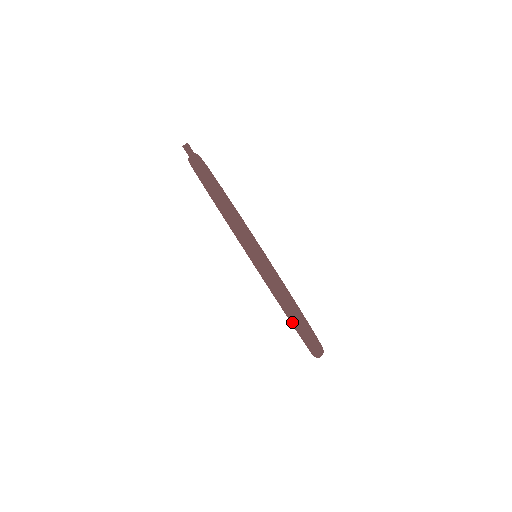
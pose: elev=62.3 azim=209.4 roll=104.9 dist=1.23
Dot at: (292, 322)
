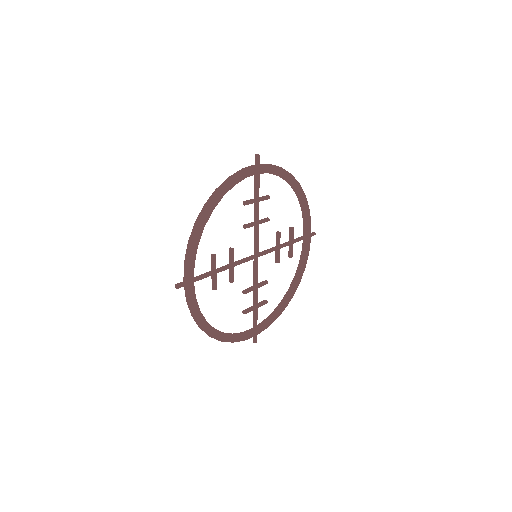
Dot at: (185, 293)
